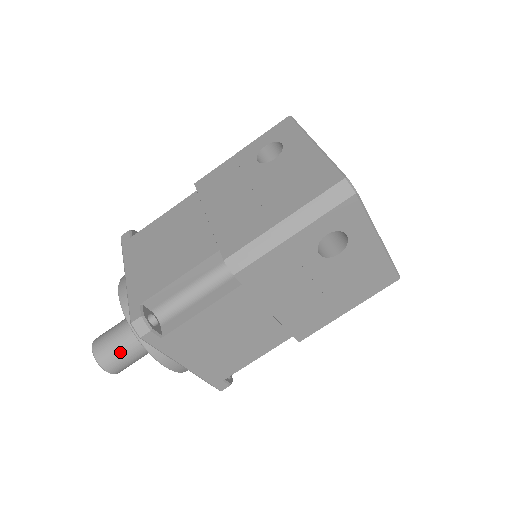
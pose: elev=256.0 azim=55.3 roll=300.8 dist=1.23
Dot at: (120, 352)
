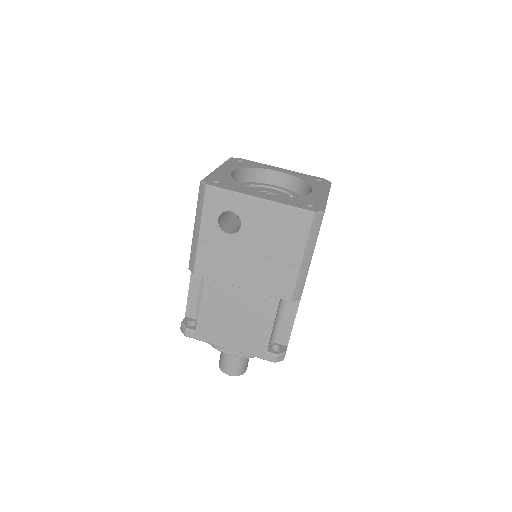
Dot at: (246, 361)
